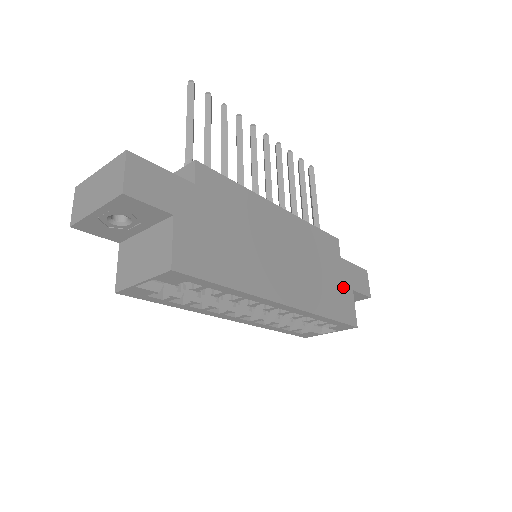
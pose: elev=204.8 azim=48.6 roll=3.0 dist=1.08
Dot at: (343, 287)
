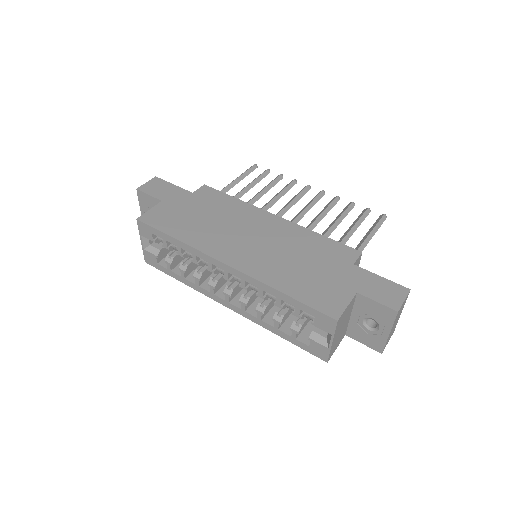
Dot at: (337, 284)
